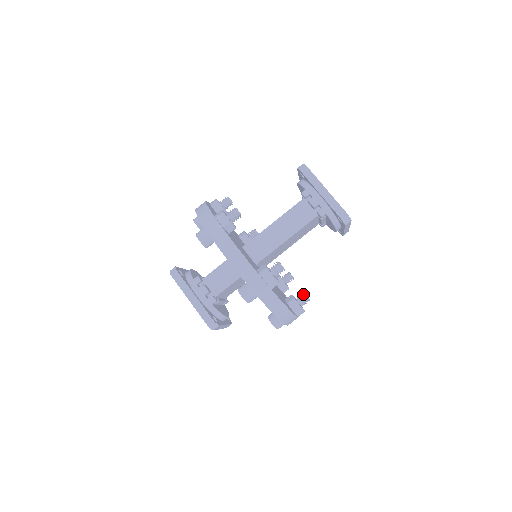
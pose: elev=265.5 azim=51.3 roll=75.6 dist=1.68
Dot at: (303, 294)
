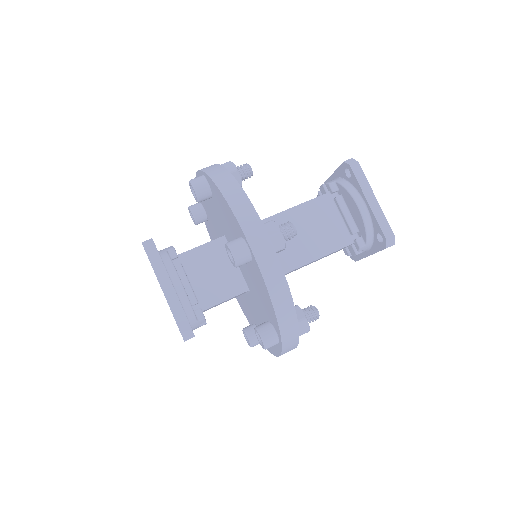
Dot at: occluded
